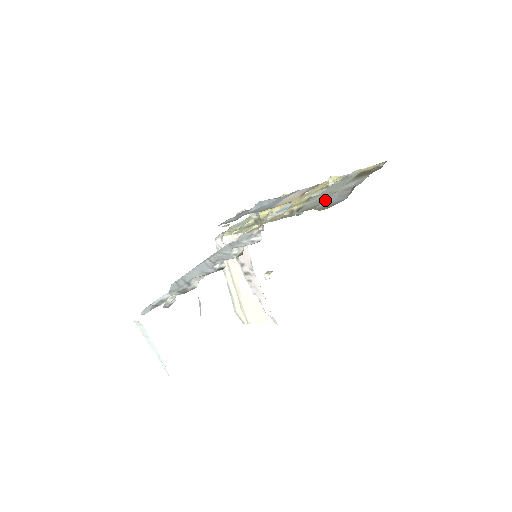
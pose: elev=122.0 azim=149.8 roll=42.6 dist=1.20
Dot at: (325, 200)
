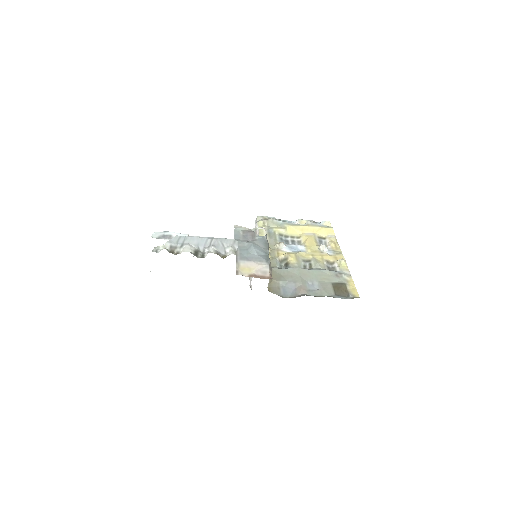
Dot at: (290, 281)
